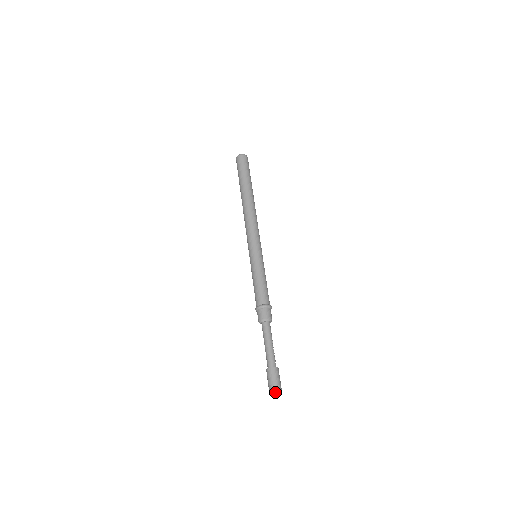
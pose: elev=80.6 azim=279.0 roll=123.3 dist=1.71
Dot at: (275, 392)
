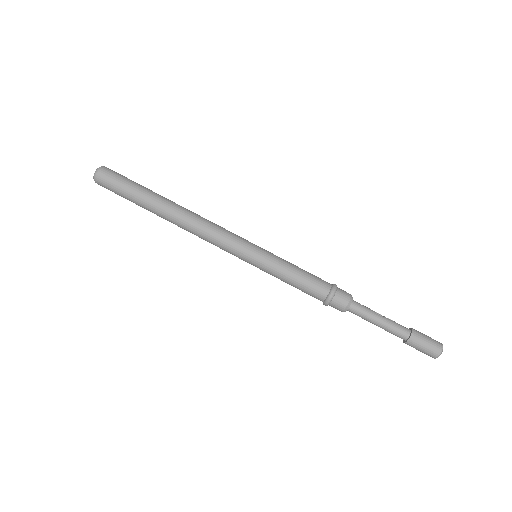
Dot at: (441, 352)
